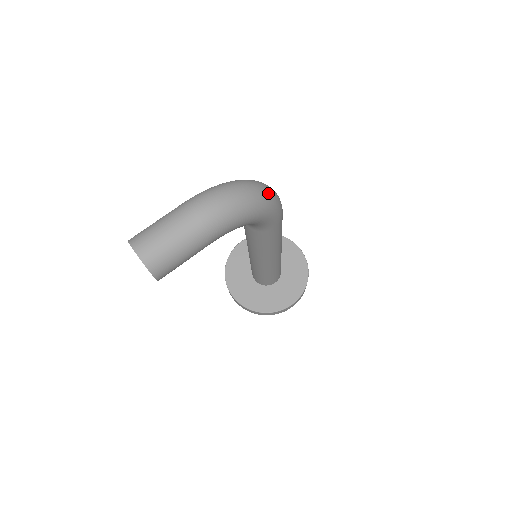
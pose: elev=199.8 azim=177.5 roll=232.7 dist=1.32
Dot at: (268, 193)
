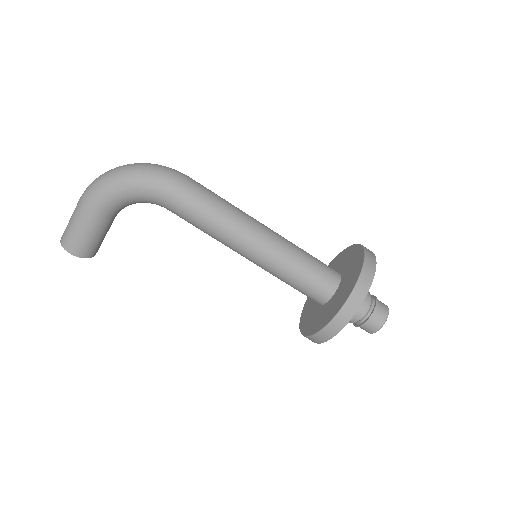
Dot at: (136, 167)
